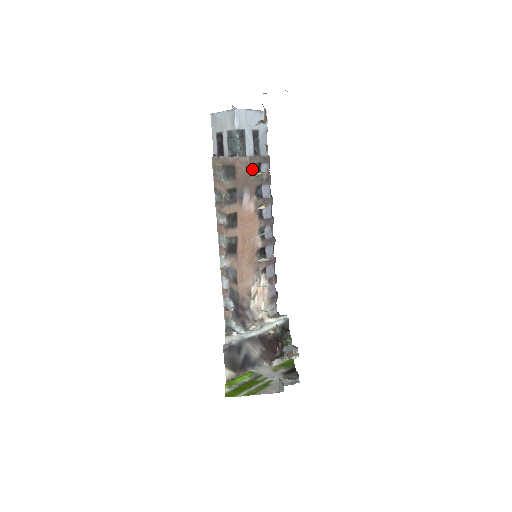
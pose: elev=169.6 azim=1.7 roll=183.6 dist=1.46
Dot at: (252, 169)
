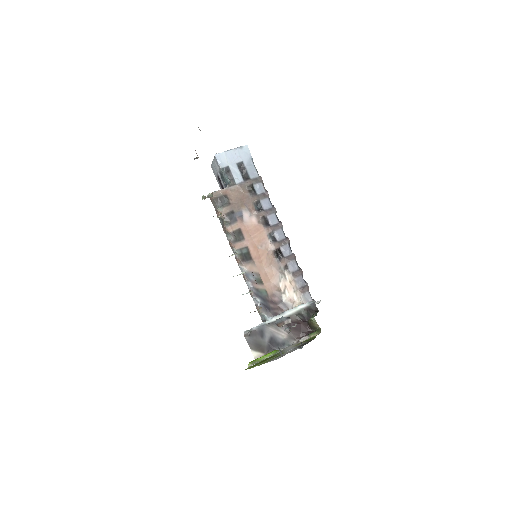
Dot at: (245, 192)
